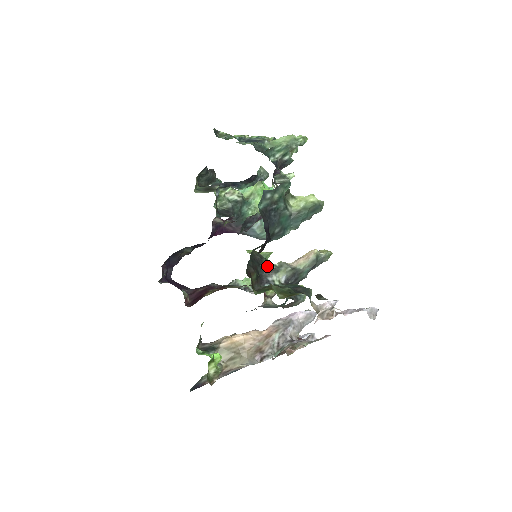
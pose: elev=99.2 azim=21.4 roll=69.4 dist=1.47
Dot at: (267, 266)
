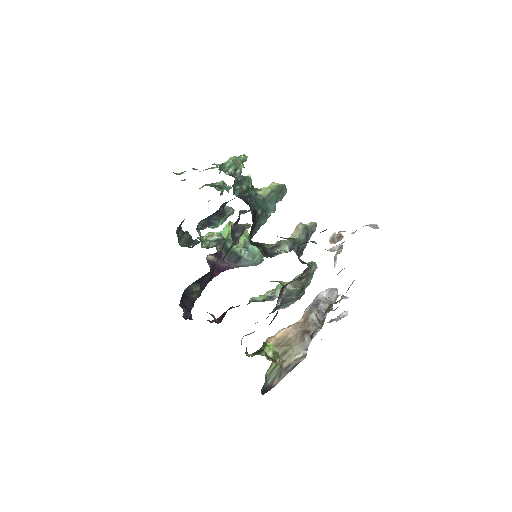
Dot at: (268, 247)
